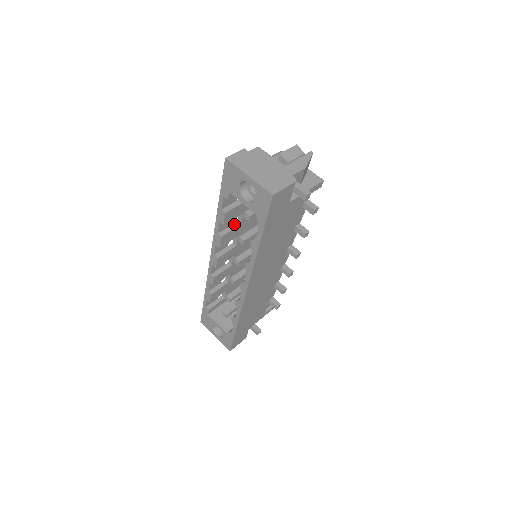
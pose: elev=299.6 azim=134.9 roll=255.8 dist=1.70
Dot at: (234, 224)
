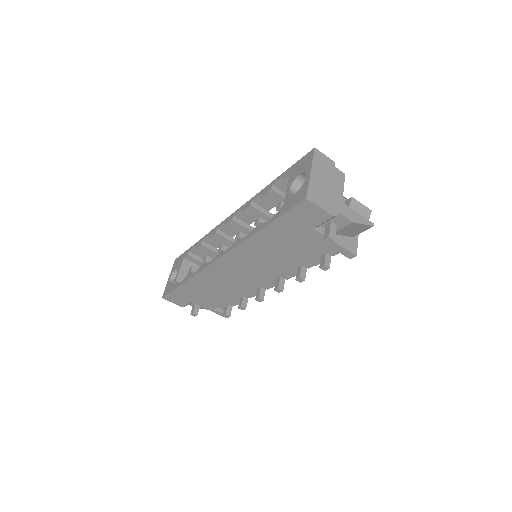
Dot at: (270, 213)
